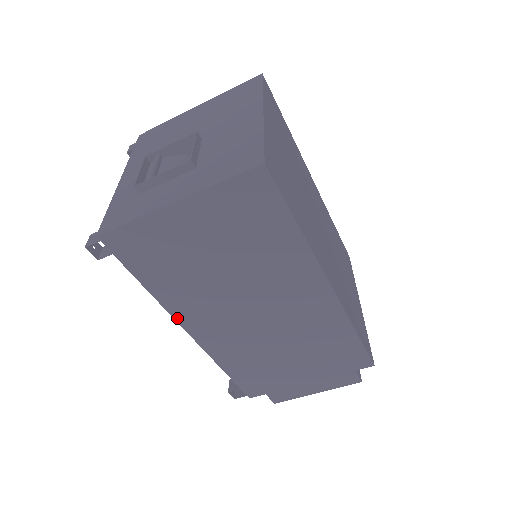
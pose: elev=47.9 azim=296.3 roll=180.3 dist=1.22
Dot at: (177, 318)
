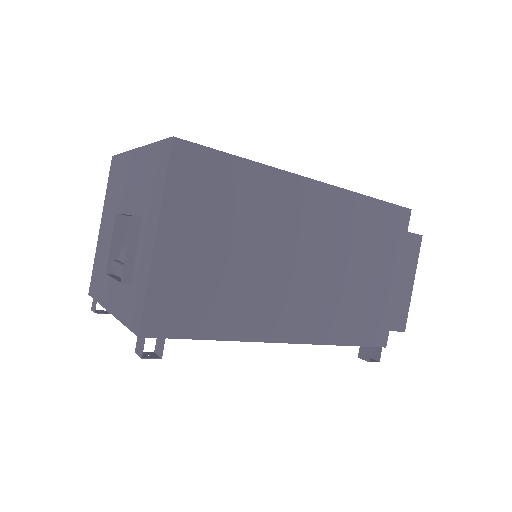
Dot at: (265, 339)
